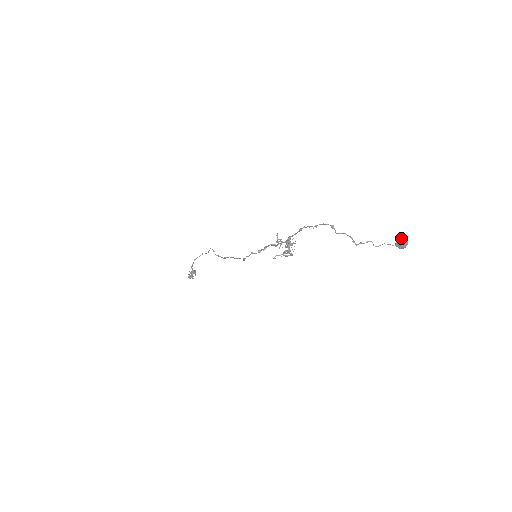
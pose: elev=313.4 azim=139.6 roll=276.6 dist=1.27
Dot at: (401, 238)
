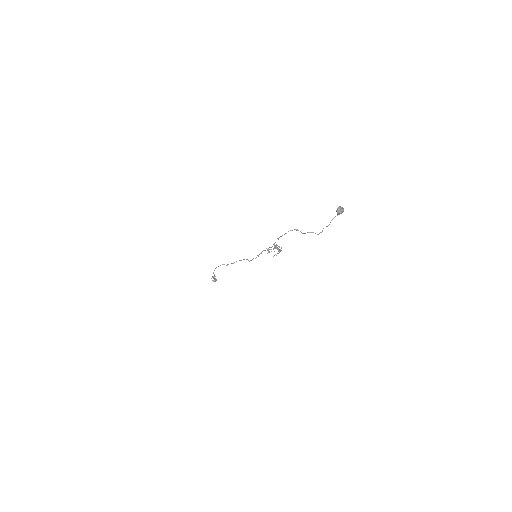
Dot at: (338, 210)
